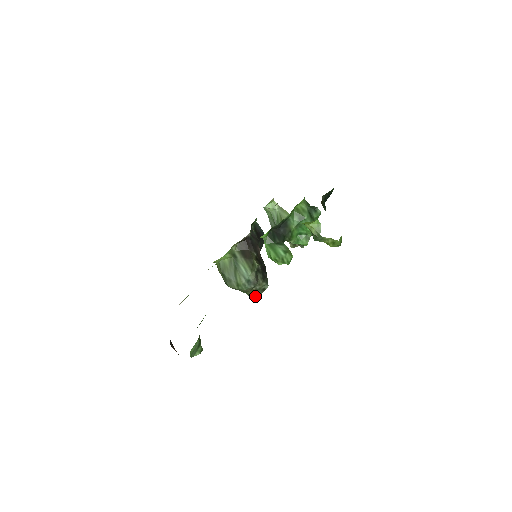
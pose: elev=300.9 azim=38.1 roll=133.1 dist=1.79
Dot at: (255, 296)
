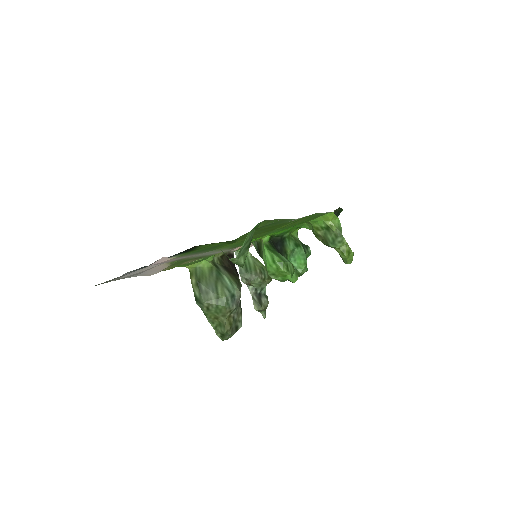
Dot at: (229, 329)
